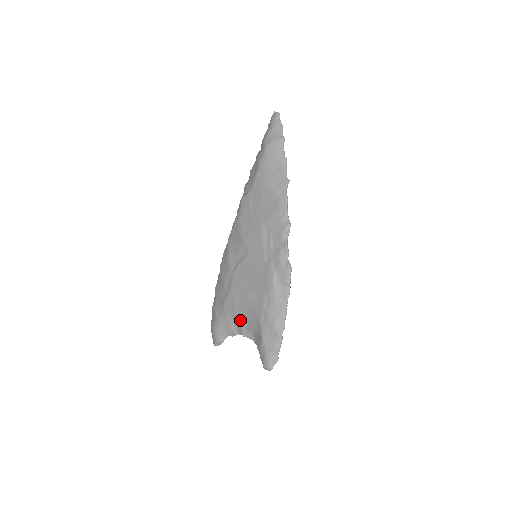
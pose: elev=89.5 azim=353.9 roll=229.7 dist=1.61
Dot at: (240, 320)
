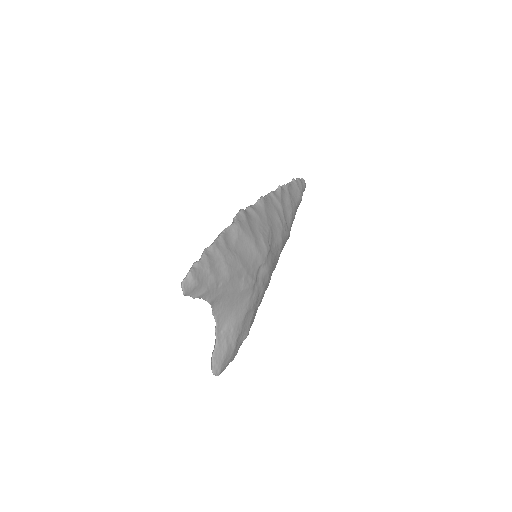
Dot at: occluded
